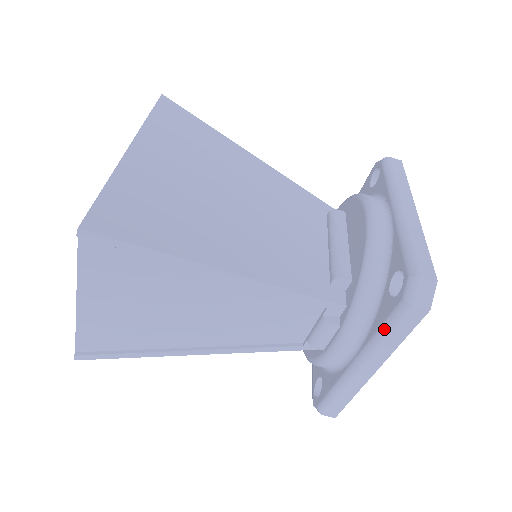
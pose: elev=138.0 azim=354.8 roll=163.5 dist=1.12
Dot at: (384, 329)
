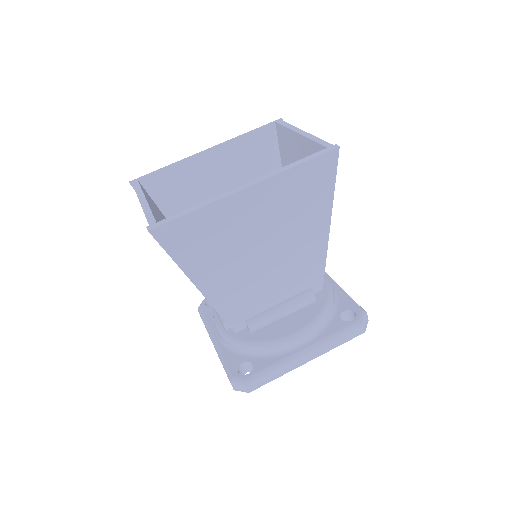
Dot at: (223, 363)
